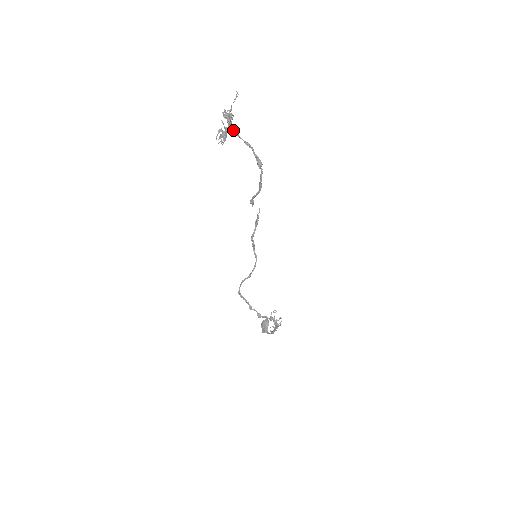
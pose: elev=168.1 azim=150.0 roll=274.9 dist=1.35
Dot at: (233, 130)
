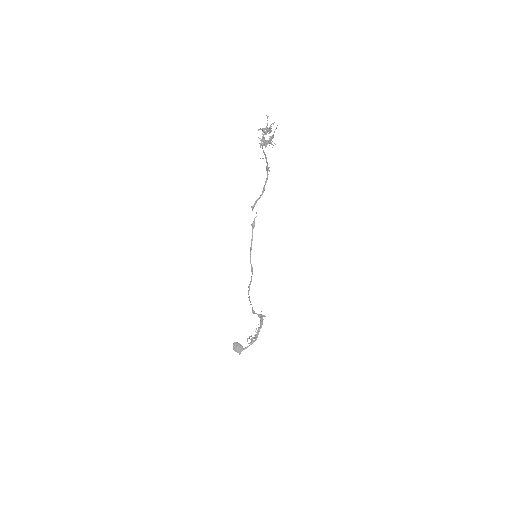
Dot at: occluded
